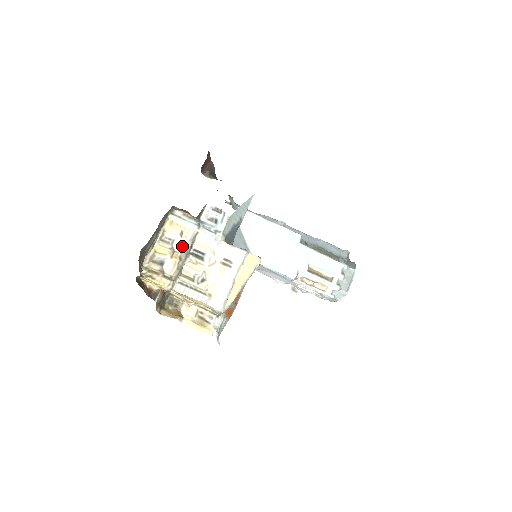
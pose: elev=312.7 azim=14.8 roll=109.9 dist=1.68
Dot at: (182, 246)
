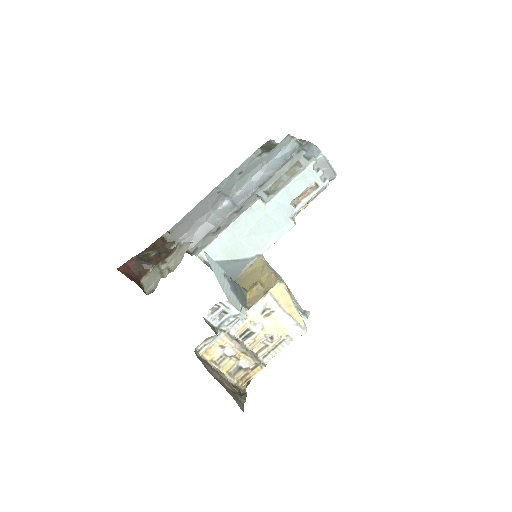
Dot at: (233, 348)
